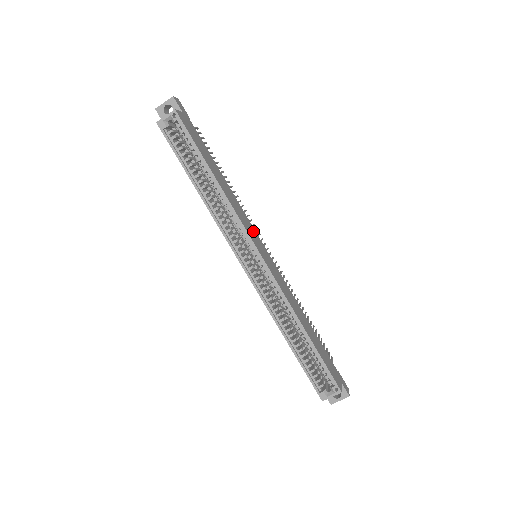
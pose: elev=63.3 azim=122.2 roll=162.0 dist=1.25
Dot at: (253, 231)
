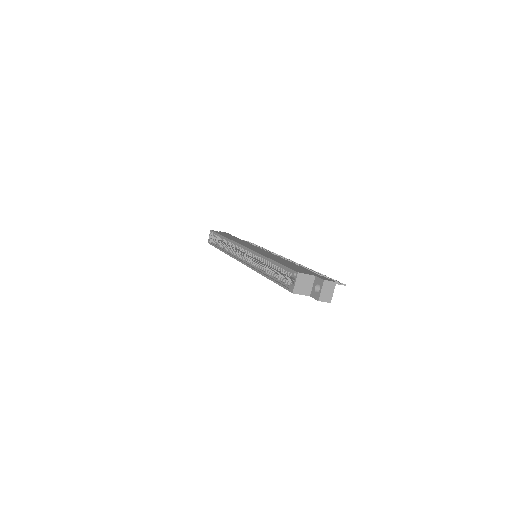
Dot at: occluded
